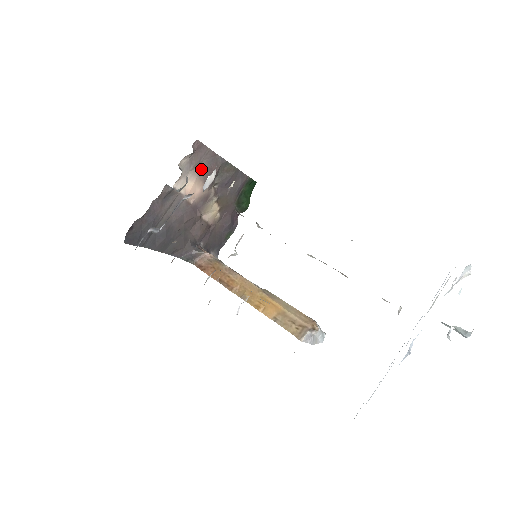
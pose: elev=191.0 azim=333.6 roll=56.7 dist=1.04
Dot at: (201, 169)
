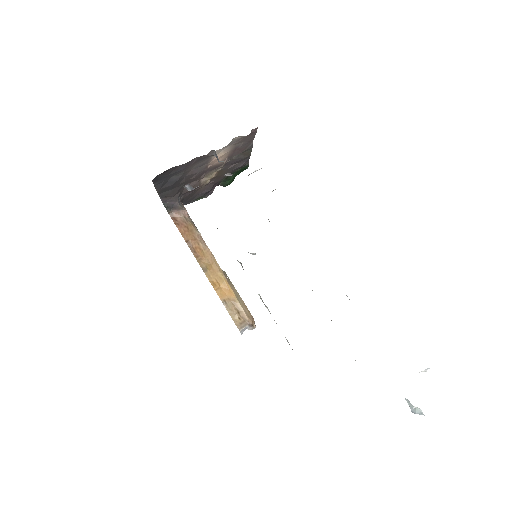
Dot at: (236, 146)
